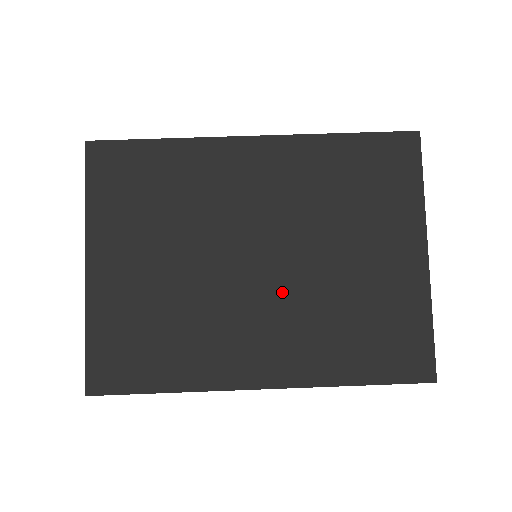
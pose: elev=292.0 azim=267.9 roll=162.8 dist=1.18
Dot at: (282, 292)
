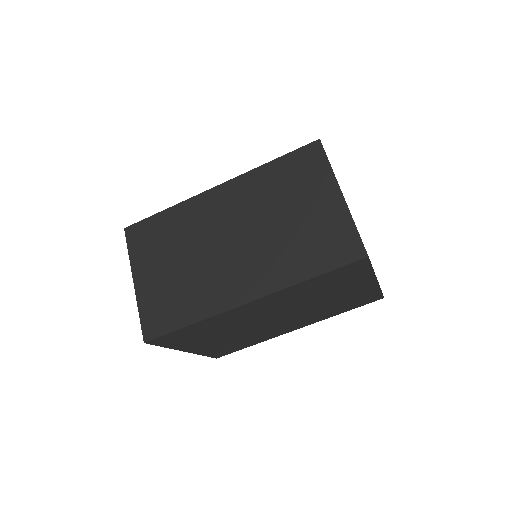
Dot at: (295, 317)
